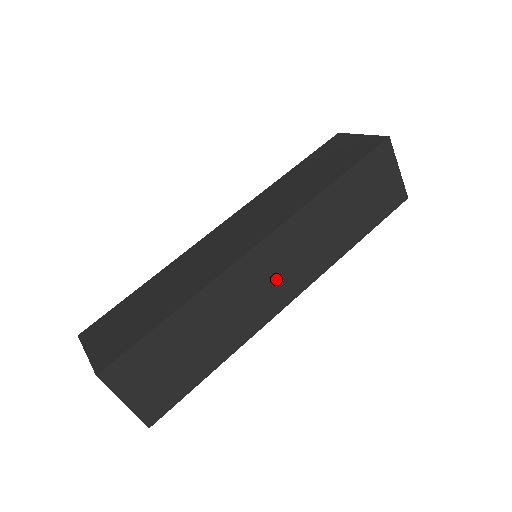
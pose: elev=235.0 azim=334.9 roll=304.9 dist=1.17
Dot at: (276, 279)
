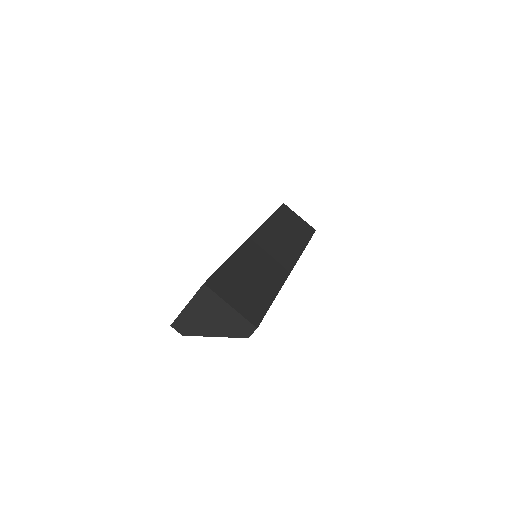
Dot at: (275, 254)
